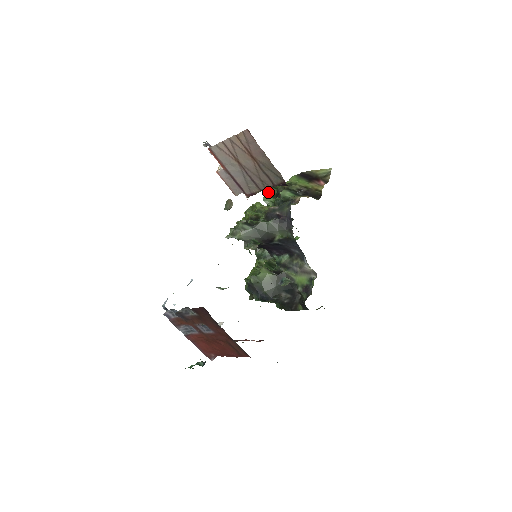
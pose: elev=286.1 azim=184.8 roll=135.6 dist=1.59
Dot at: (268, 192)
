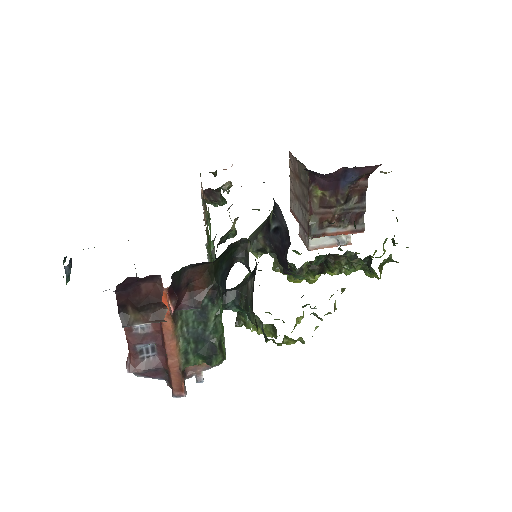
Dot at: occluded
